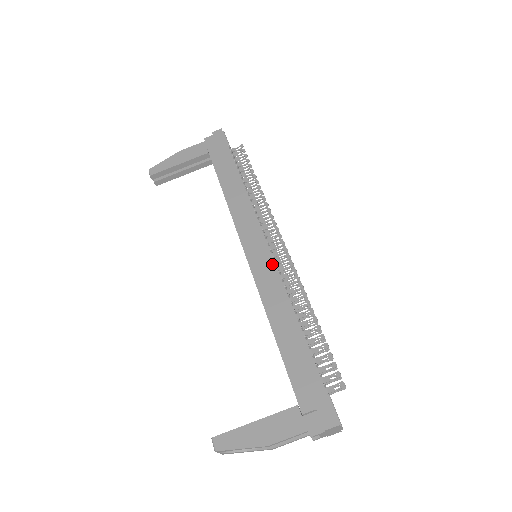
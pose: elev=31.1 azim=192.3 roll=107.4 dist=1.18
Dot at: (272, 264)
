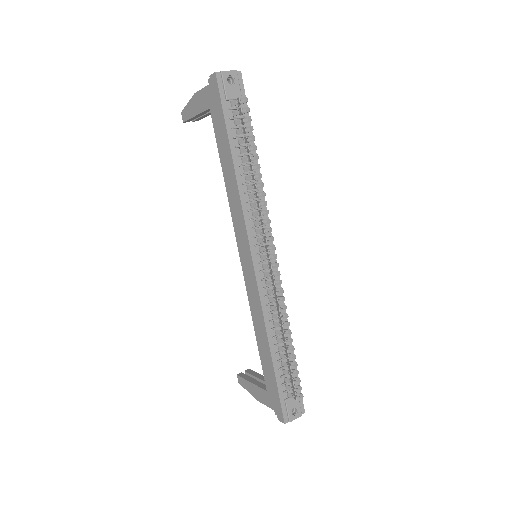
Dot at: (255, 284)
